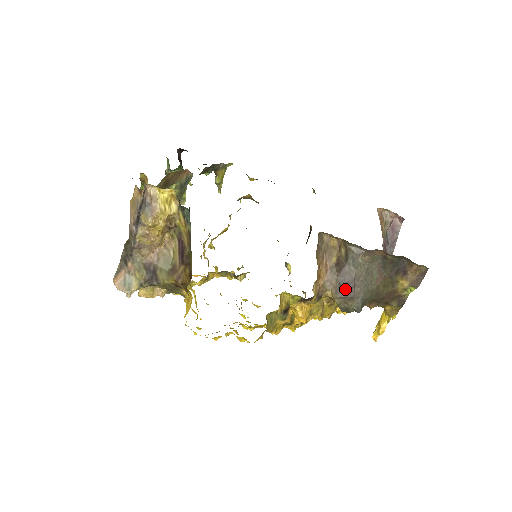
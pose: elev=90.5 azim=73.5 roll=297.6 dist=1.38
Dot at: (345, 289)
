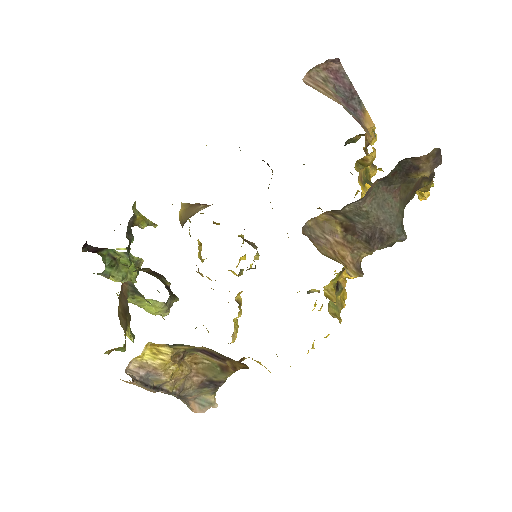
Dot at: (375, 240)
